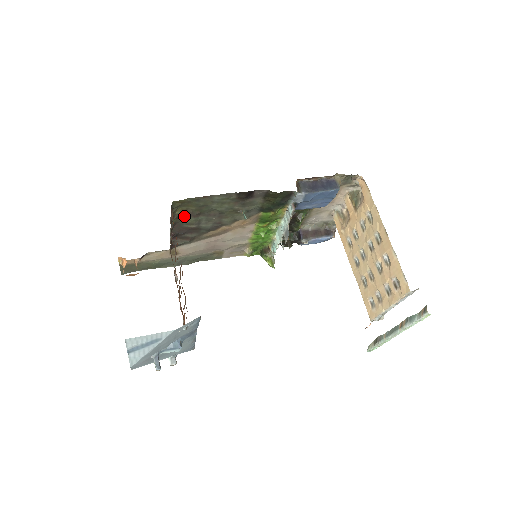
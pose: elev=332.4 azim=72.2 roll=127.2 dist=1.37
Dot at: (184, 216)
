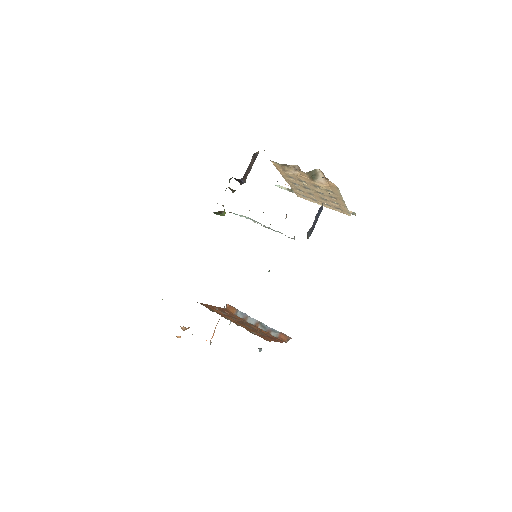
Dot at: occluded
